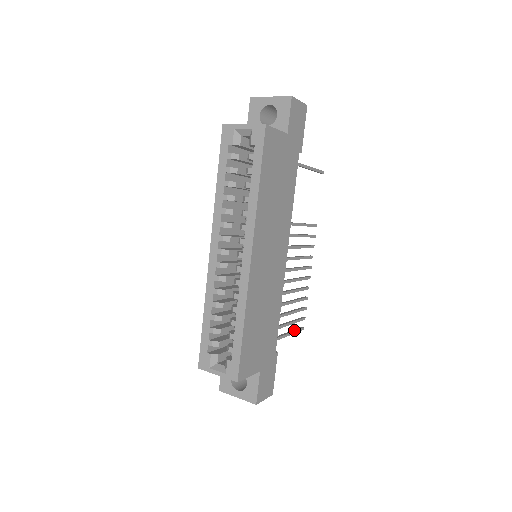
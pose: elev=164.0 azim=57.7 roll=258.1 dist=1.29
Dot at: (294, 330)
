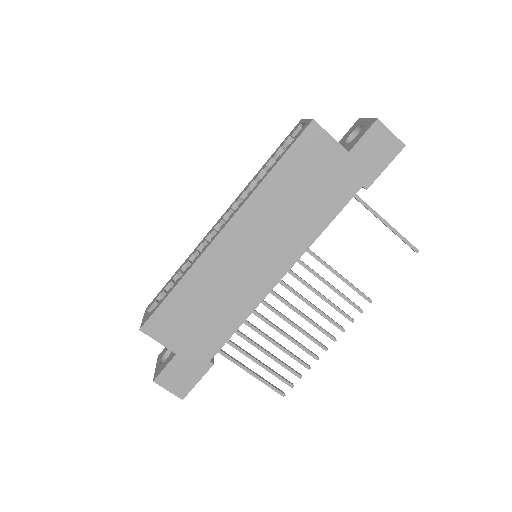
Dot at: (266, 380)
